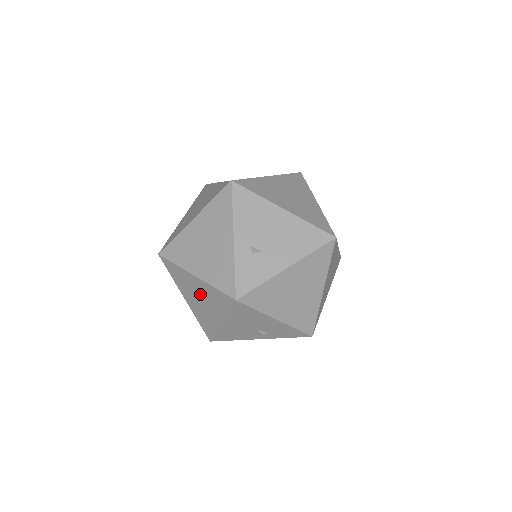
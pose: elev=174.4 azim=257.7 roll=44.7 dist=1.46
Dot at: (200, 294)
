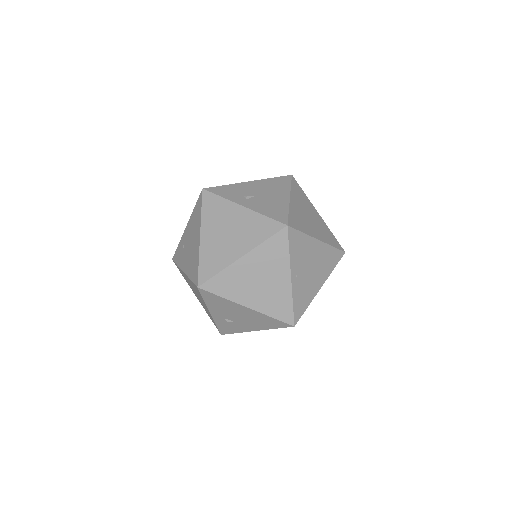
Dot at: occluded
